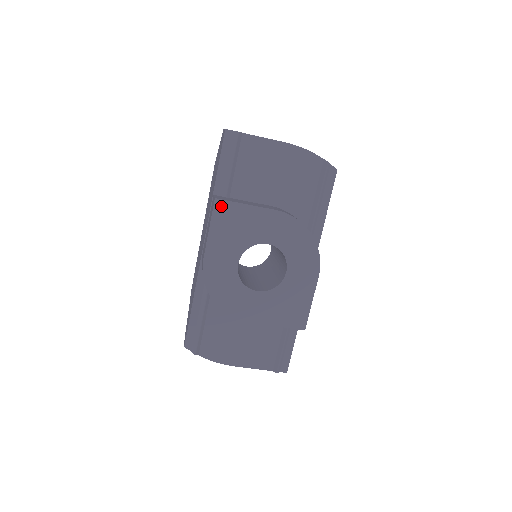
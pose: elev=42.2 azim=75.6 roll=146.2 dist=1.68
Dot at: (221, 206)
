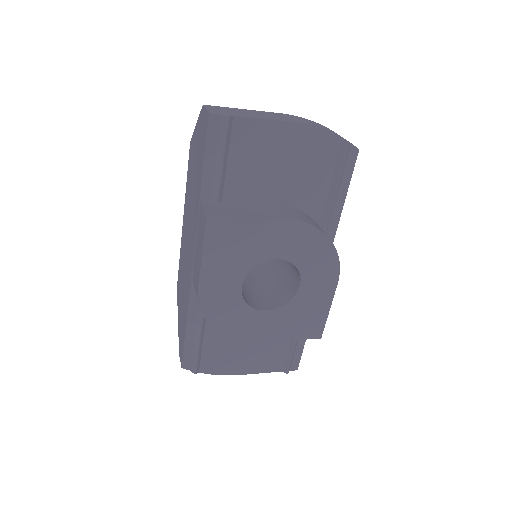
Dot at: (215, 225)
